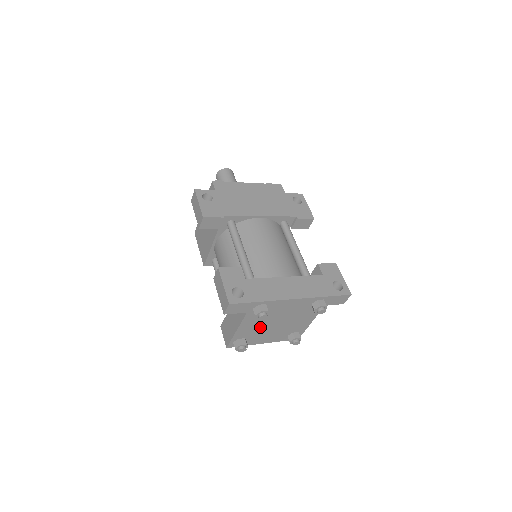
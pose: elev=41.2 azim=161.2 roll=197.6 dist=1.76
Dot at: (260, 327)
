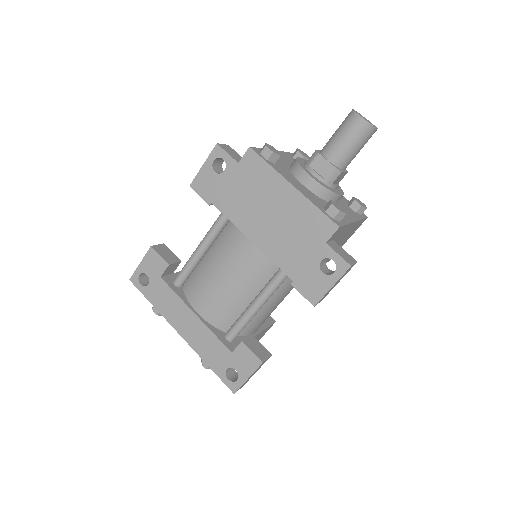
Dot at: occluded
